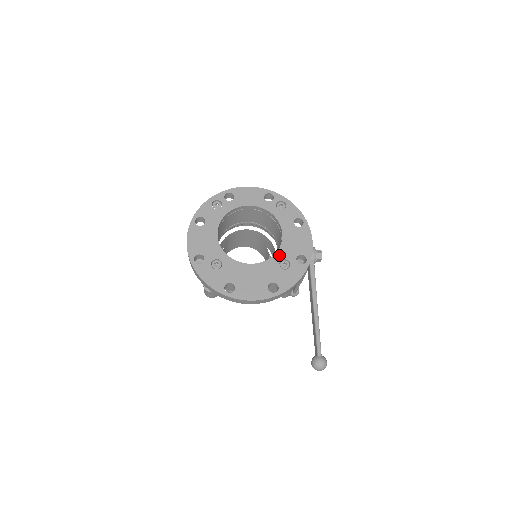
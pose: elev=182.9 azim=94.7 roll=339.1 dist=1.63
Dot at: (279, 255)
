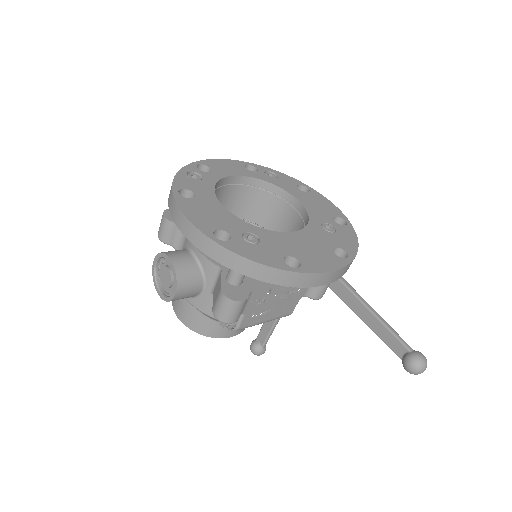
Dot at: (314, 219)
